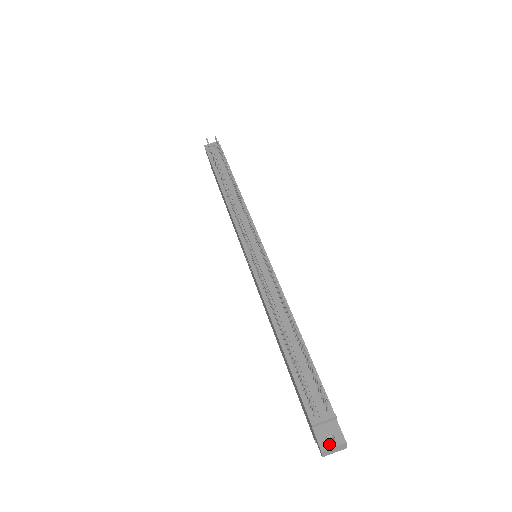
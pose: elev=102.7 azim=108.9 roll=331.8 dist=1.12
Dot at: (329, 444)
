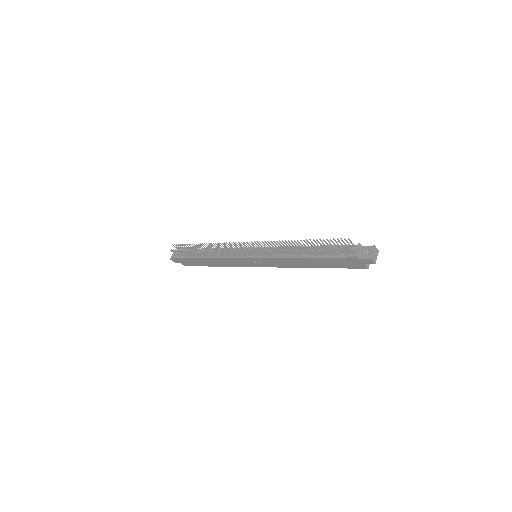
Dot at: (370, 254)
